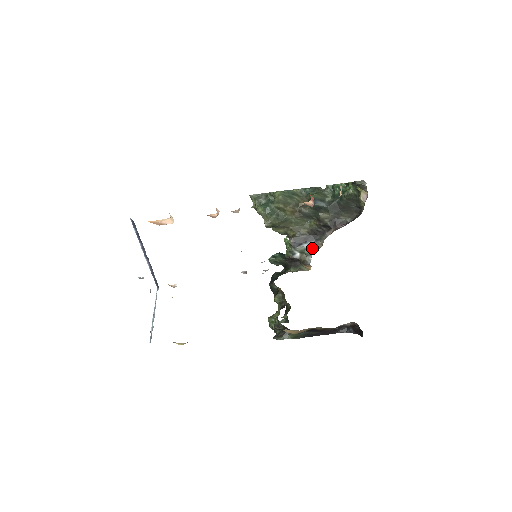
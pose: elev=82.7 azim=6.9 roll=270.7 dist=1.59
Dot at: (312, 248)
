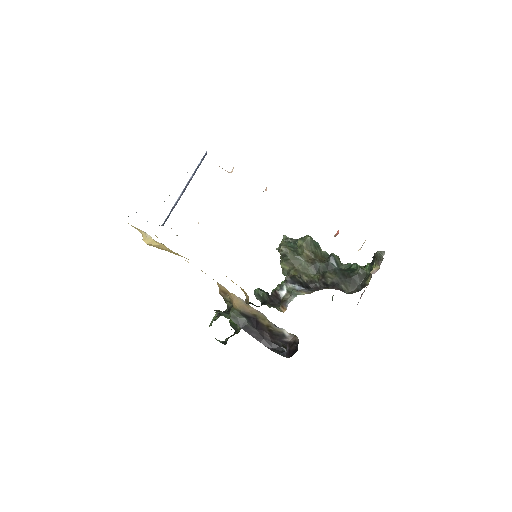
Dot at: (301, 291)
